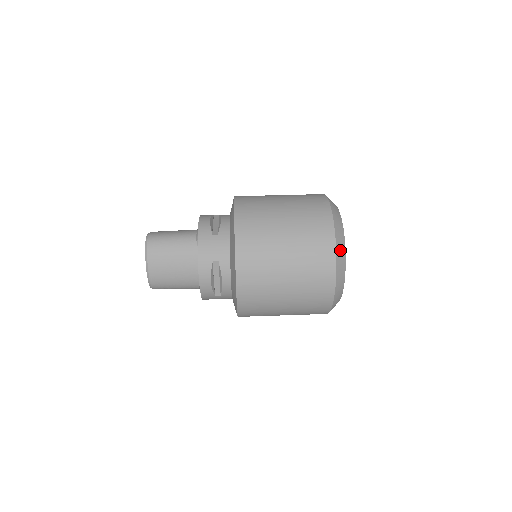
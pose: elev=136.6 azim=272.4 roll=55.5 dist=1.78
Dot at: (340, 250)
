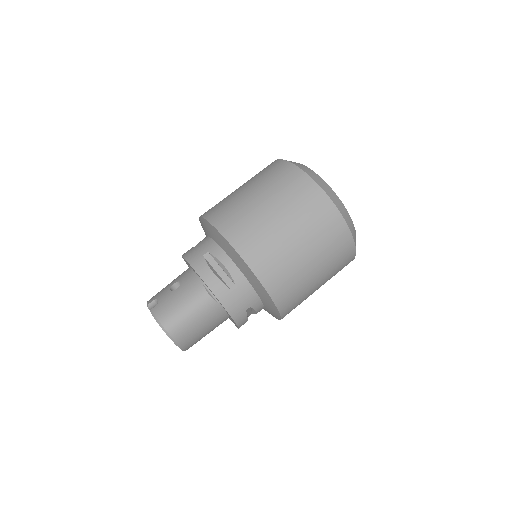
Dot at: (353, 232)
